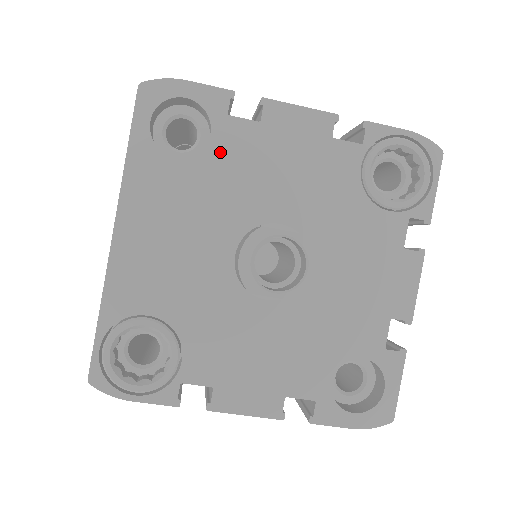
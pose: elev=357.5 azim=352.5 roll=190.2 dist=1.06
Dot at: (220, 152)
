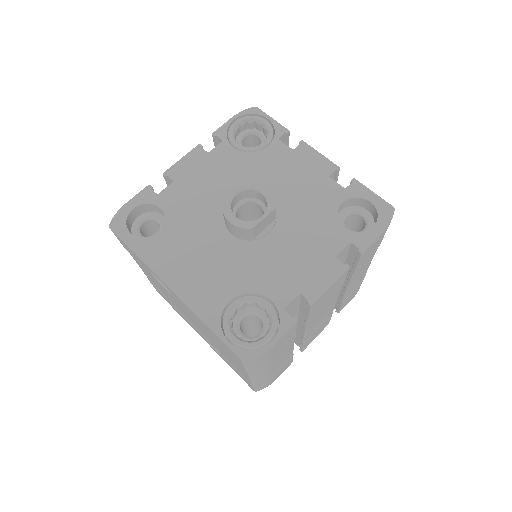
Dot at: (172, 209)
